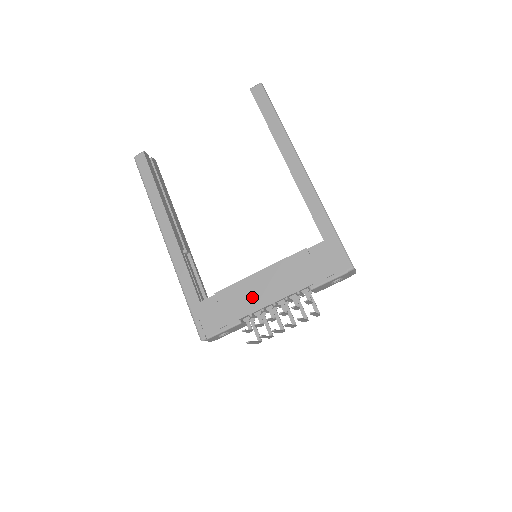
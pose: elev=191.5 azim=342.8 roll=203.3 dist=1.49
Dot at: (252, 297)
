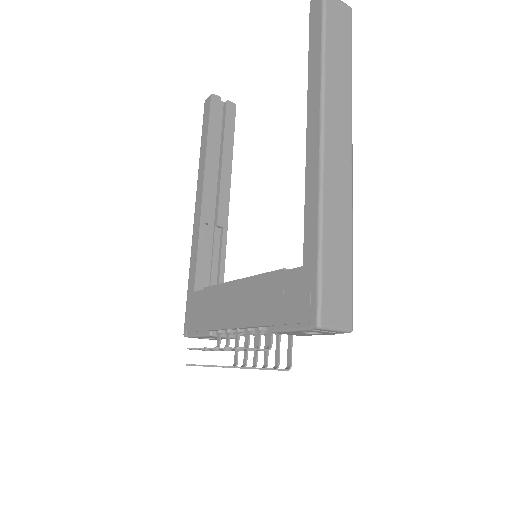
Dot at: (224, 309)
